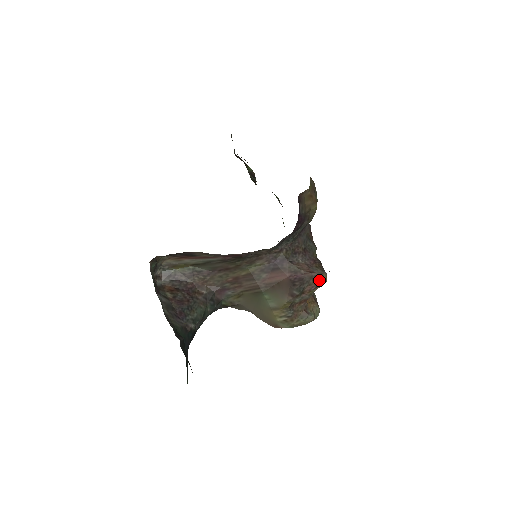
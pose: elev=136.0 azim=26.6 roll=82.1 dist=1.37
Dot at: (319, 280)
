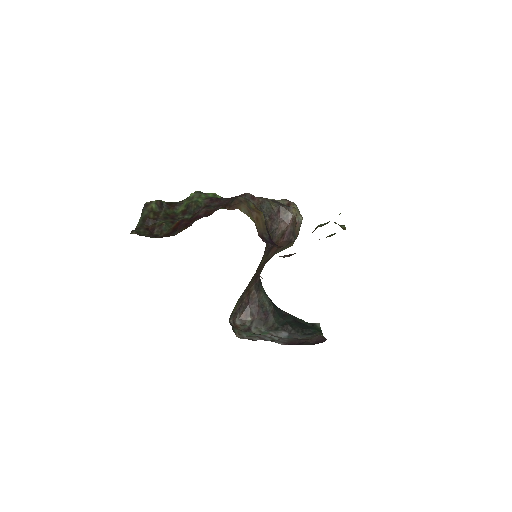
Dot at: (295, 218)
